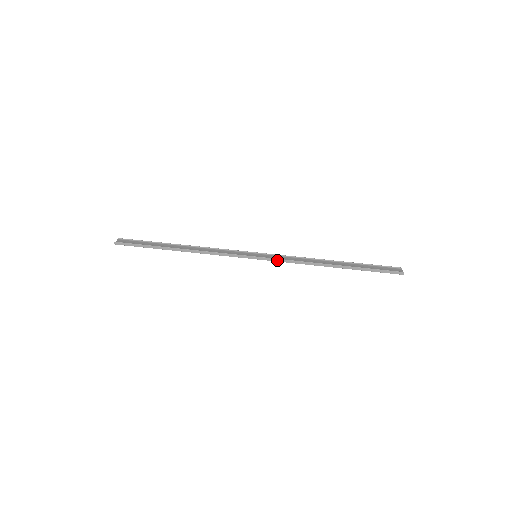
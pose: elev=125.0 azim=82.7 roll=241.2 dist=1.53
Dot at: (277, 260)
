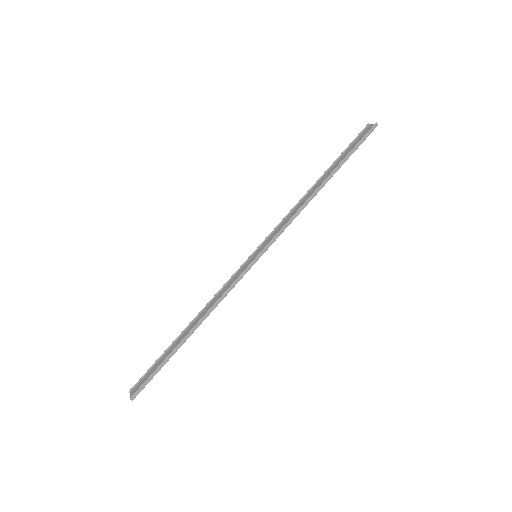
Dot at: (276, 237)
